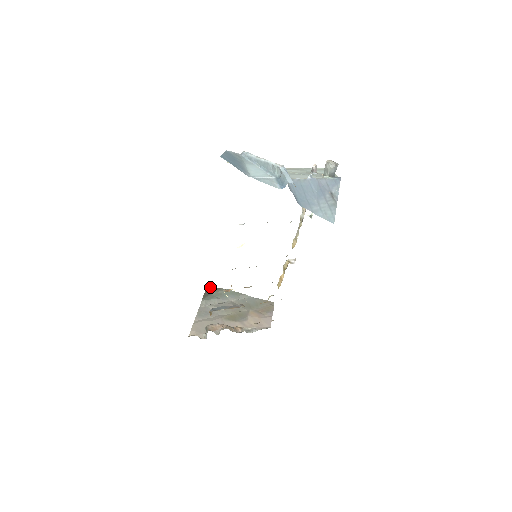
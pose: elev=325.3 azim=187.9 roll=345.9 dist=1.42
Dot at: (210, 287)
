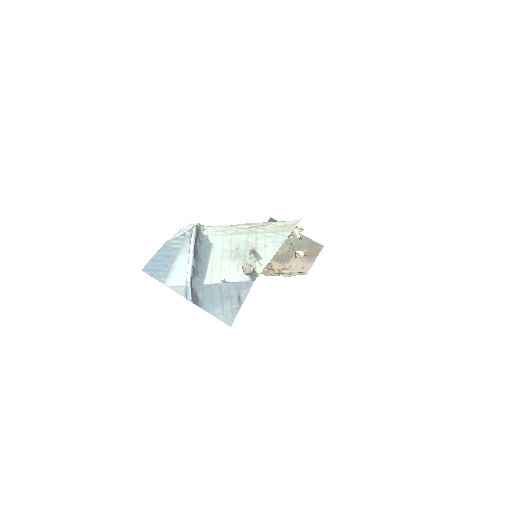
Dot at: (272, 220)
